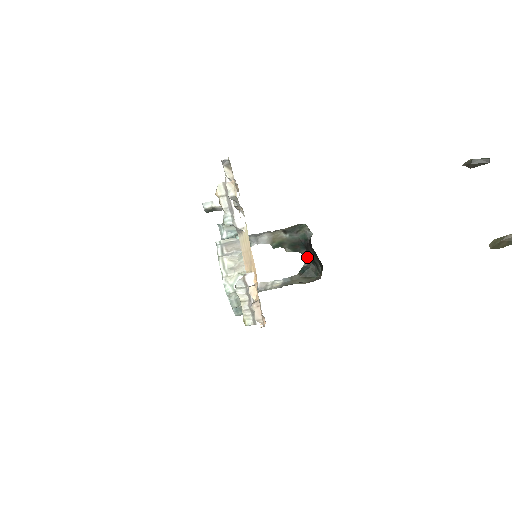
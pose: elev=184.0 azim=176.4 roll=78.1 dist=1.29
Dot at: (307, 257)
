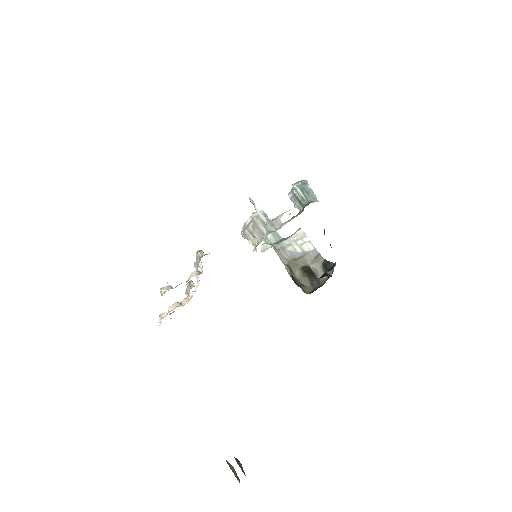
Dot at: (335, 265)
